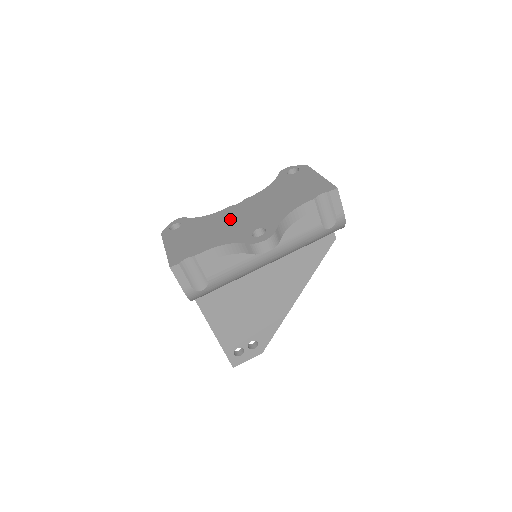
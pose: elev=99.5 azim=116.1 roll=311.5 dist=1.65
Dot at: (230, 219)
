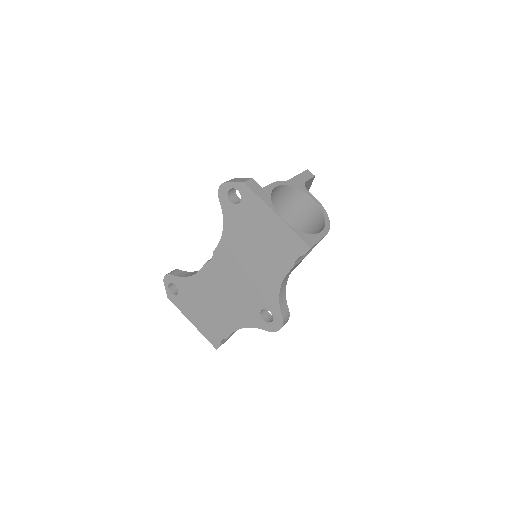
Dot at: (222, 288)
